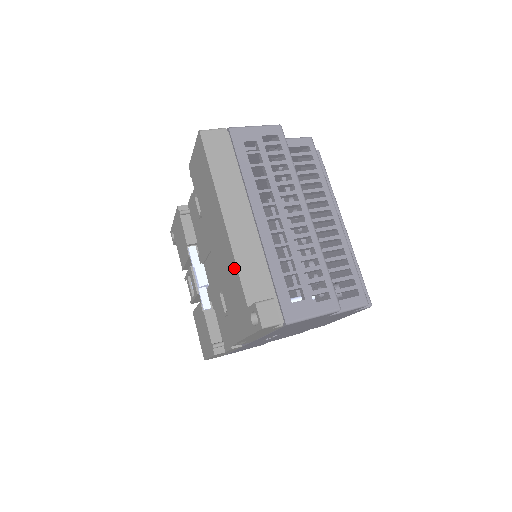
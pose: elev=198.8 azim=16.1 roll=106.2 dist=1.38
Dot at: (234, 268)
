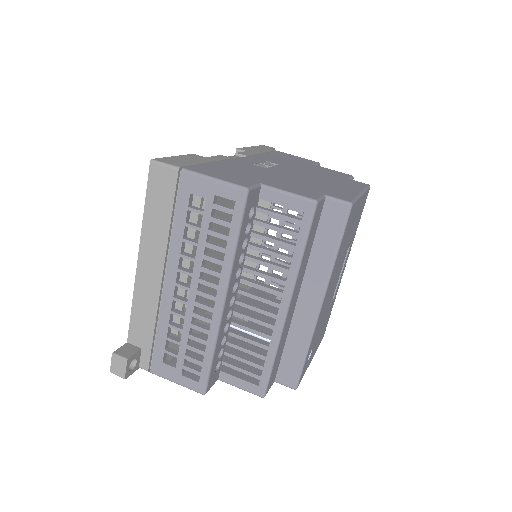
Dot at: occluded
